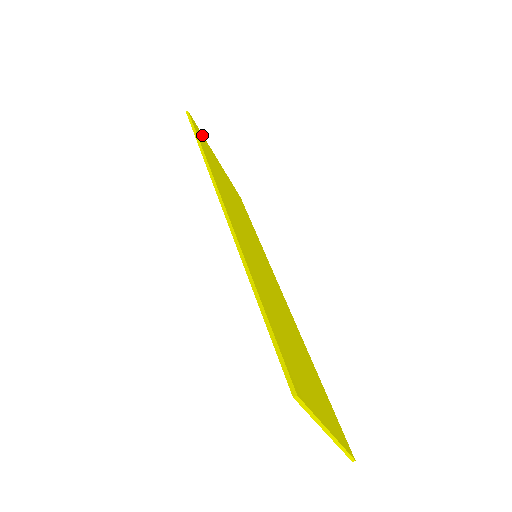
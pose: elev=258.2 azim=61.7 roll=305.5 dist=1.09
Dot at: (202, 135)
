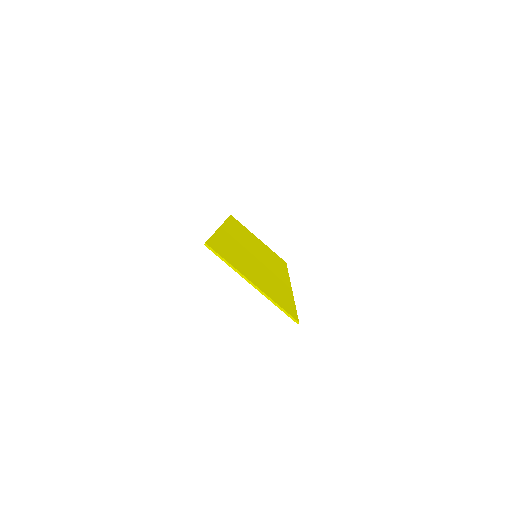
Dot at: (243, 226)
